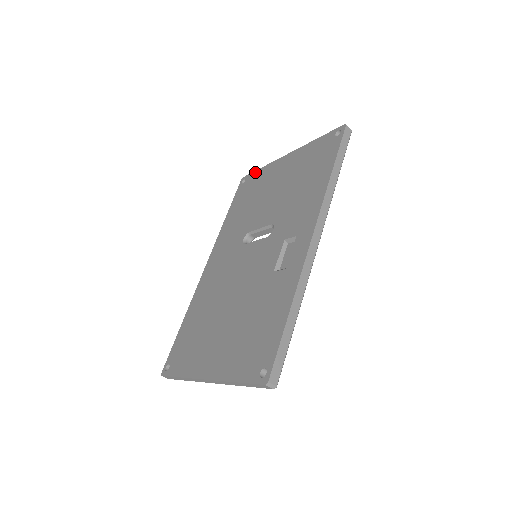
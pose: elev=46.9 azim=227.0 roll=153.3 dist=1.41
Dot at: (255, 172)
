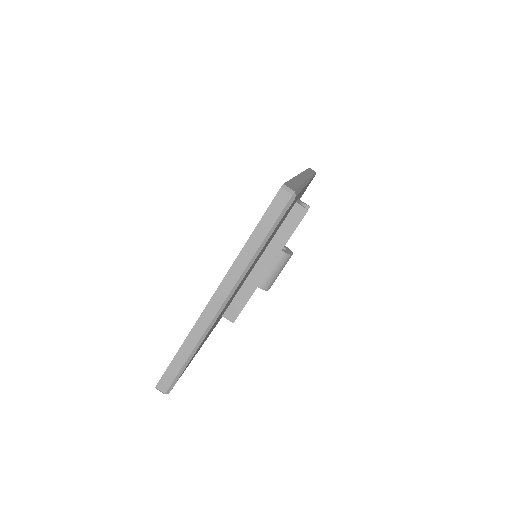
Dot at: occluded
